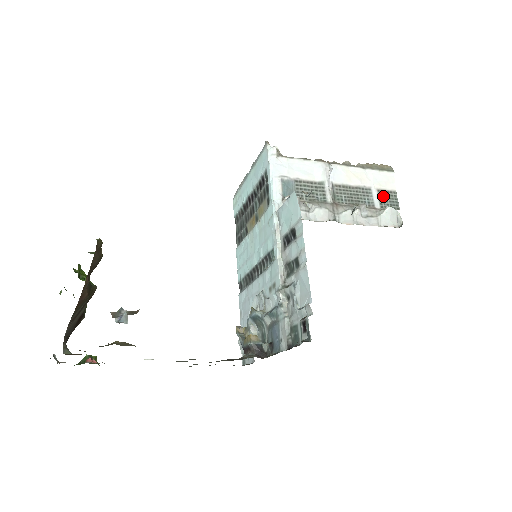
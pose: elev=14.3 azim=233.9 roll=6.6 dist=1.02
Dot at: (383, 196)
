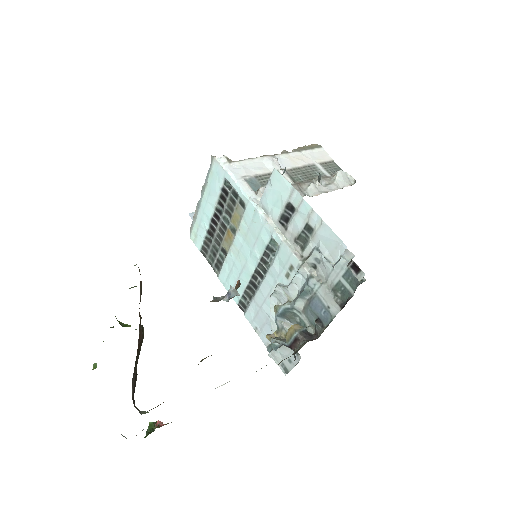
Dot at: (327, 167)
